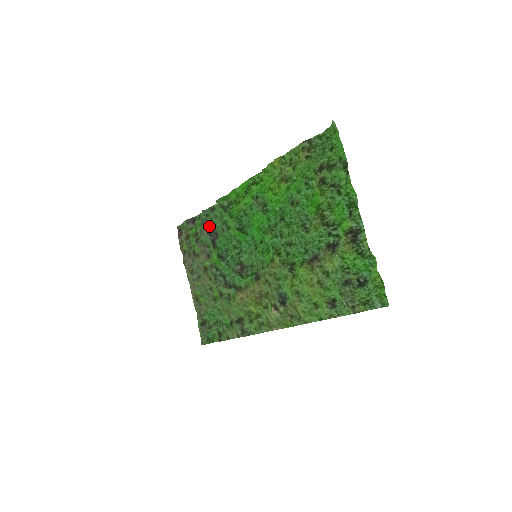
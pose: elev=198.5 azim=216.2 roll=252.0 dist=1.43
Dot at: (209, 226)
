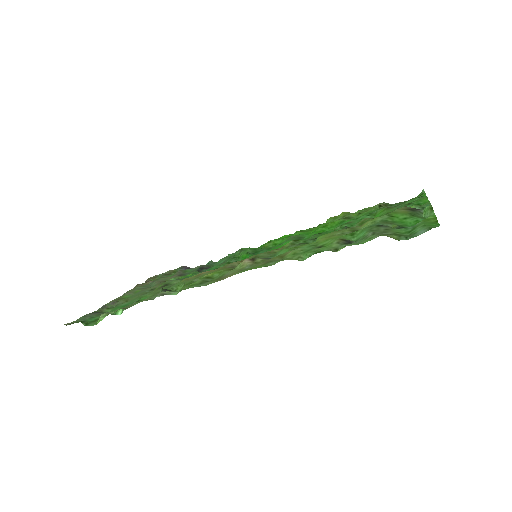
Dot at: (207, 266)
